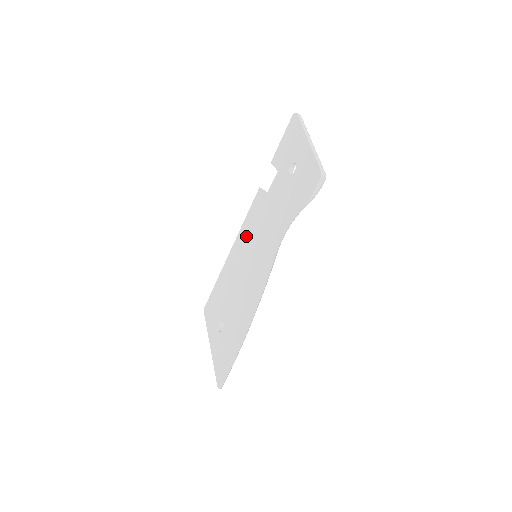
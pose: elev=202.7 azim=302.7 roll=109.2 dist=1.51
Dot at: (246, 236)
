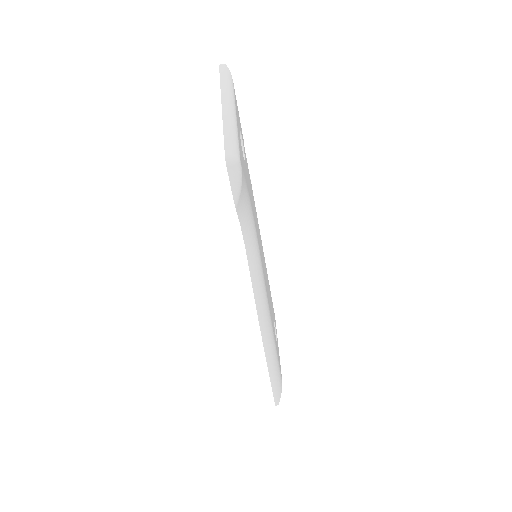
Dot at: occluded
